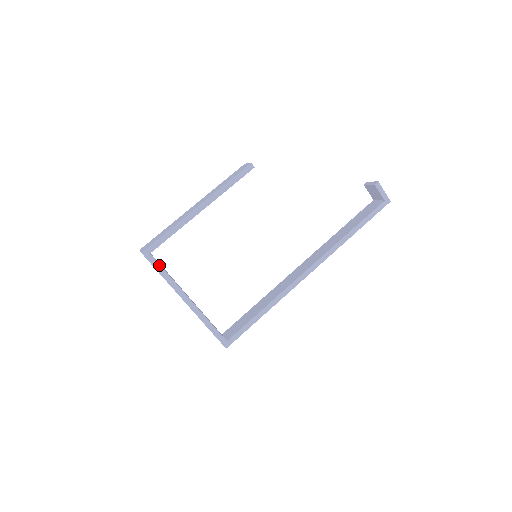
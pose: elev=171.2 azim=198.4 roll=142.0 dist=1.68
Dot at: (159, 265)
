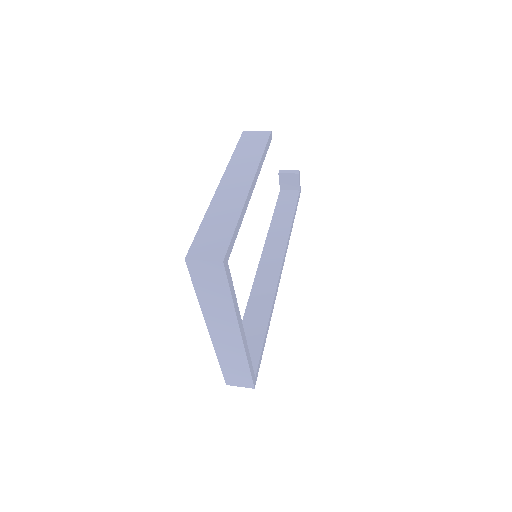
Dot at: (231, 280)
